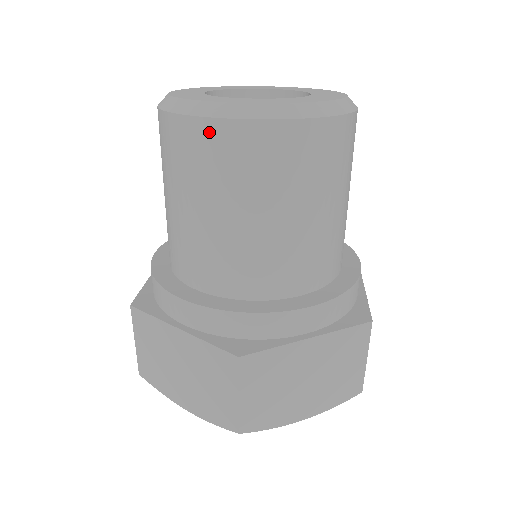
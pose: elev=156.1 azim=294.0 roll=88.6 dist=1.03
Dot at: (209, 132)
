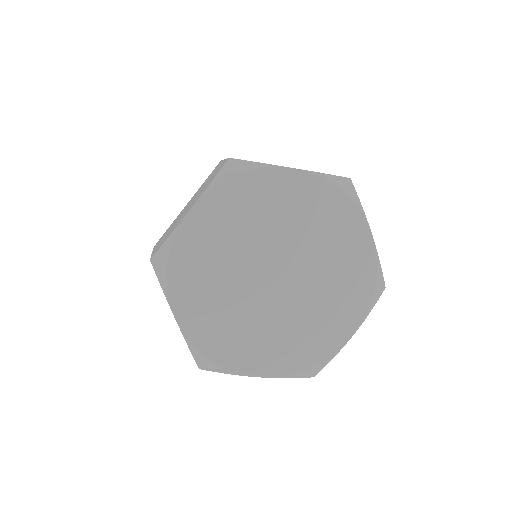
Dot at: occluded
